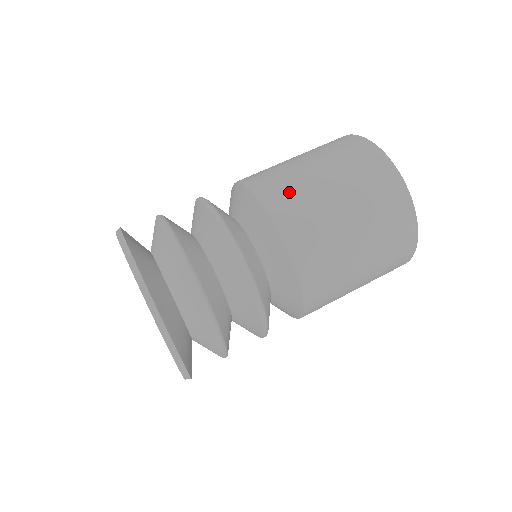
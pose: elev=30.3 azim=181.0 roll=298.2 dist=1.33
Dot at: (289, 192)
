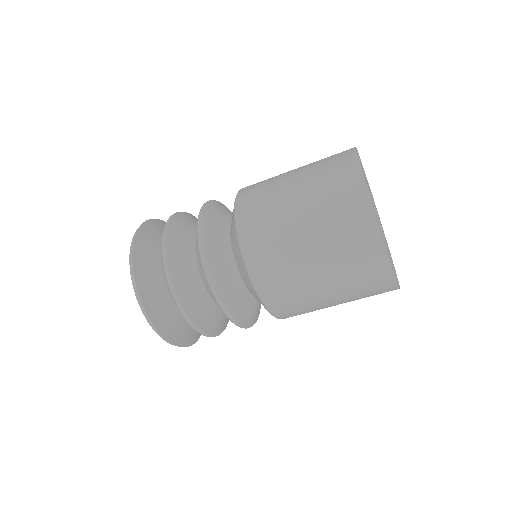
Dot at: (258, 192)
